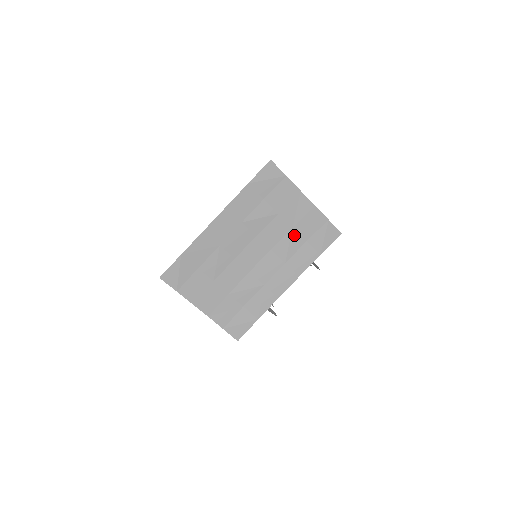
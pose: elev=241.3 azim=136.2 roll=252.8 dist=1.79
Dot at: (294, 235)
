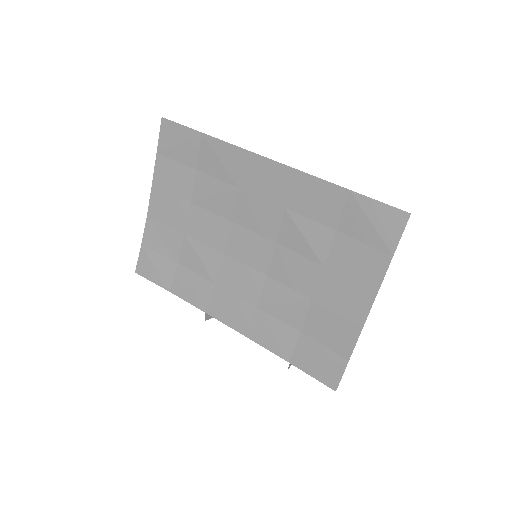
Dot at: (302, 307)
